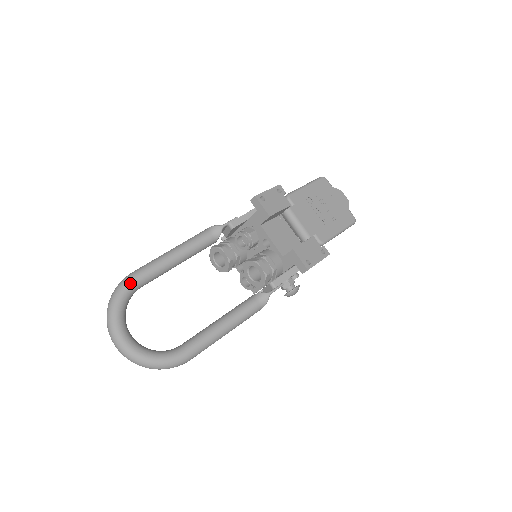
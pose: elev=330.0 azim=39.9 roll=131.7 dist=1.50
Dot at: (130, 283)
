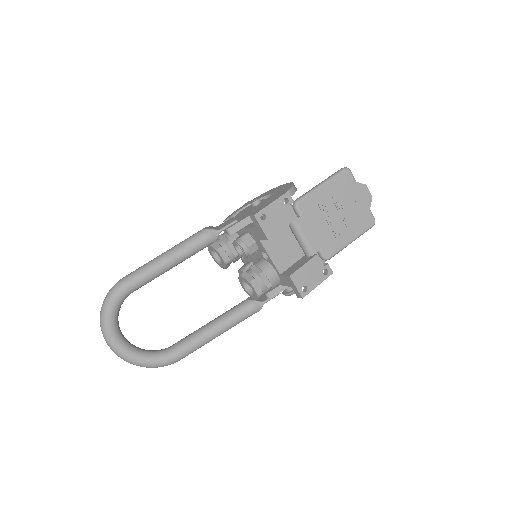
Dot at: (120, 293)
